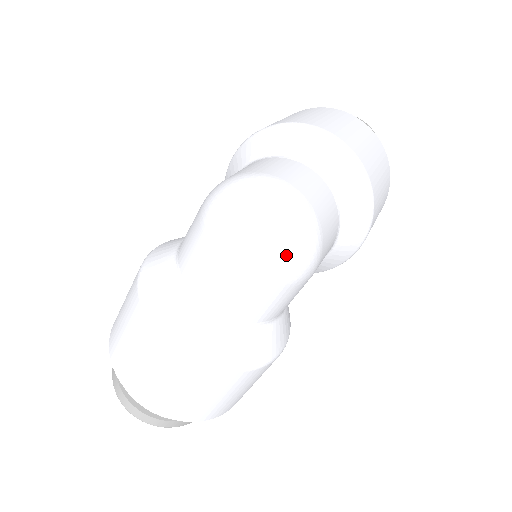
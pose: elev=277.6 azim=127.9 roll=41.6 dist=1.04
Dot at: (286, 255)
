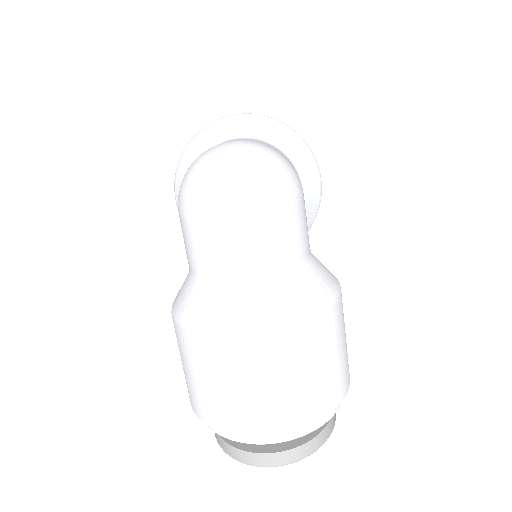
Dot at: (269, 176)
